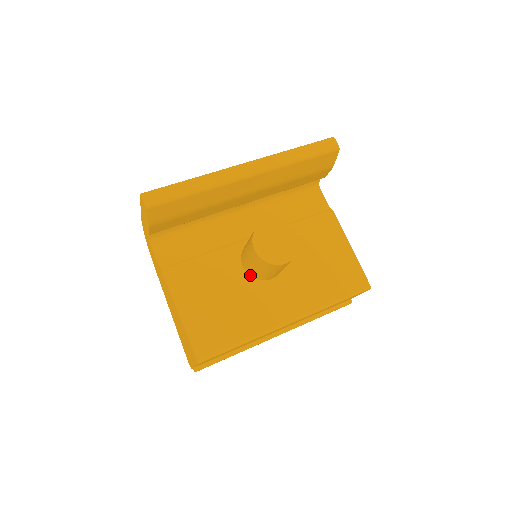
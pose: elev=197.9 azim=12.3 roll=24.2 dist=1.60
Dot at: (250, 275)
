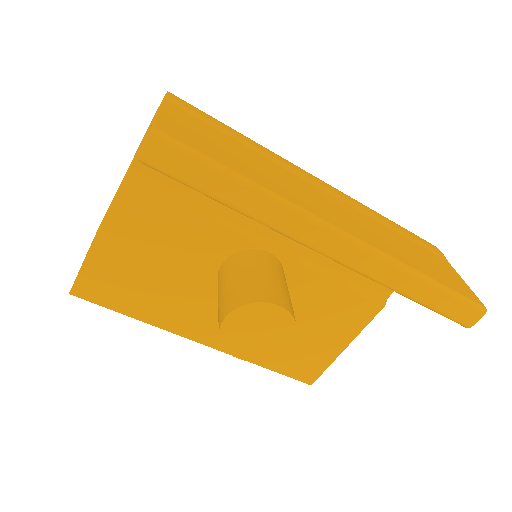
Dot at: occluded
